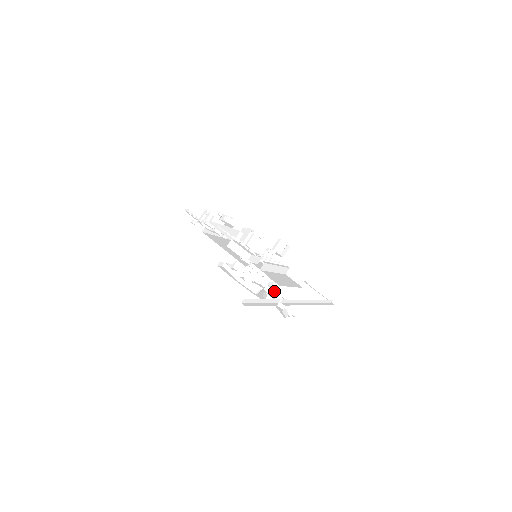
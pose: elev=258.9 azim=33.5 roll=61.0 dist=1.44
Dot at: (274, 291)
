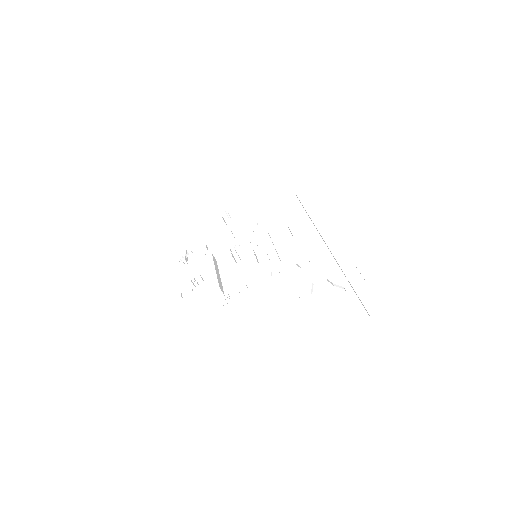
Dot at: (325, 272)
